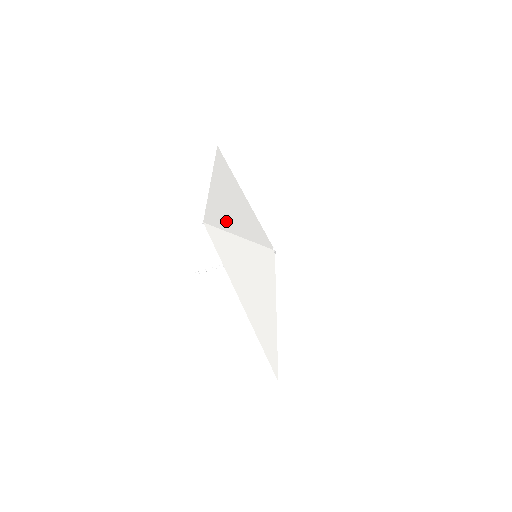
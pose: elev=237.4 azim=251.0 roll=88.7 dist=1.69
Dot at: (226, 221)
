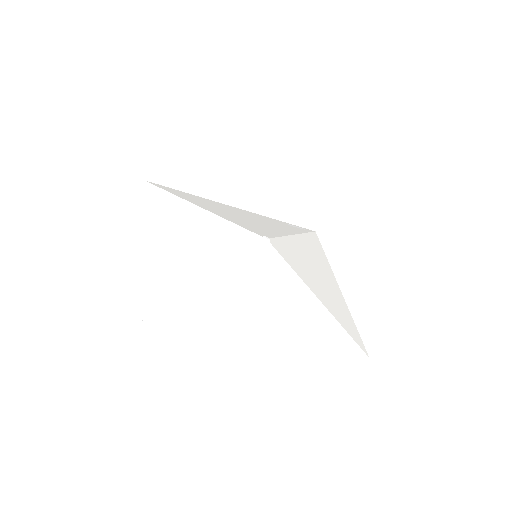
Dot at: (177, 279)
